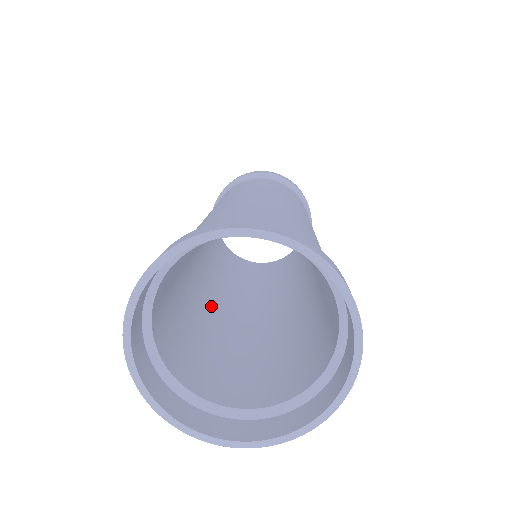
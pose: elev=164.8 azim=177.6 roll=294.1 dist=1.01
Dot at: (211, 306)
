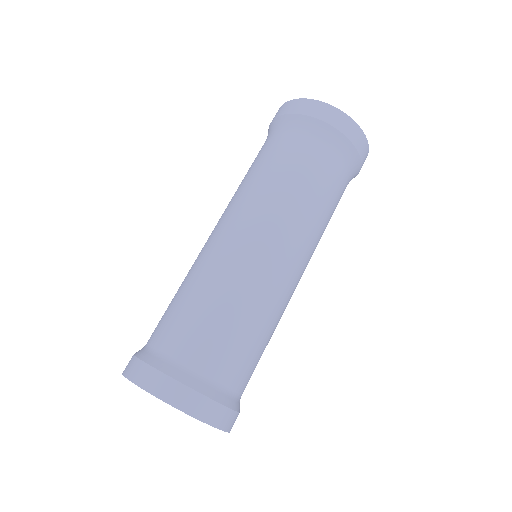
Dot at: occluded
